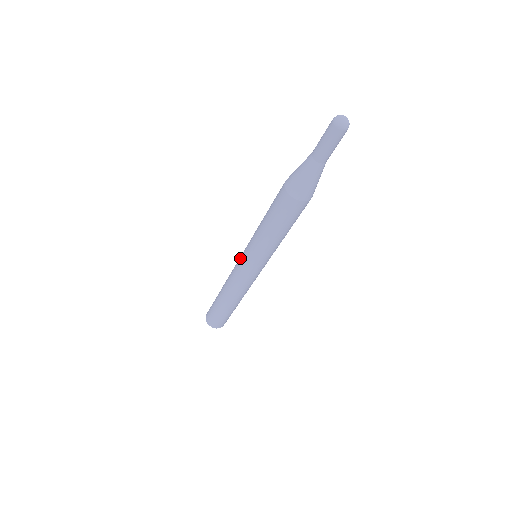
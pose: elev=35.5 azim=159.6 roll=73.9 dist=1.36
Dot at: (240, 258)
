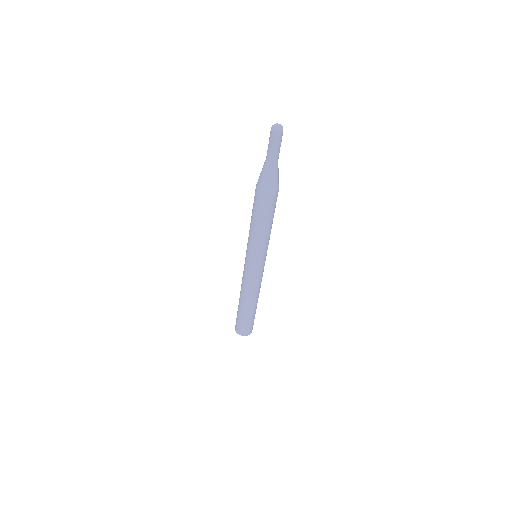
Dot at: (247, 266)
